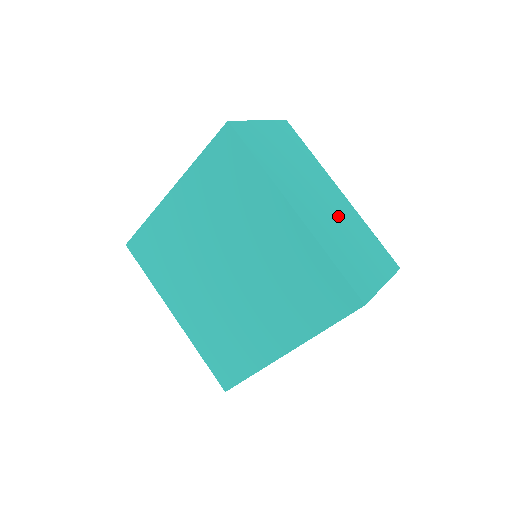
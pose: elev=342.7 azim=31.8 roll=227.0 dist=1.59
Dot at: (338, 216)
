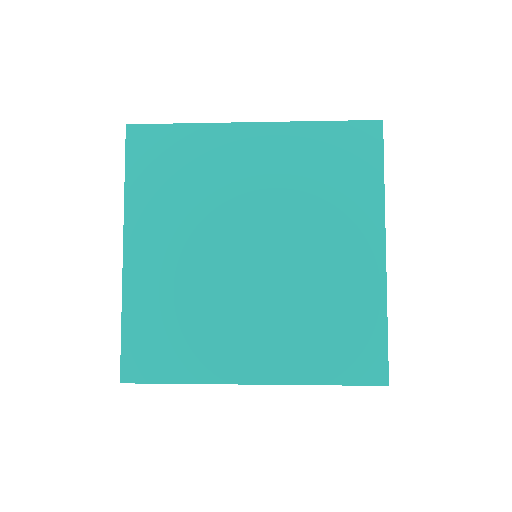
Dot at: occluded
